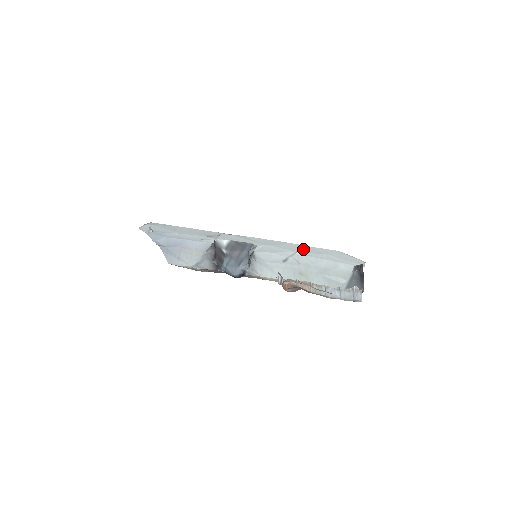
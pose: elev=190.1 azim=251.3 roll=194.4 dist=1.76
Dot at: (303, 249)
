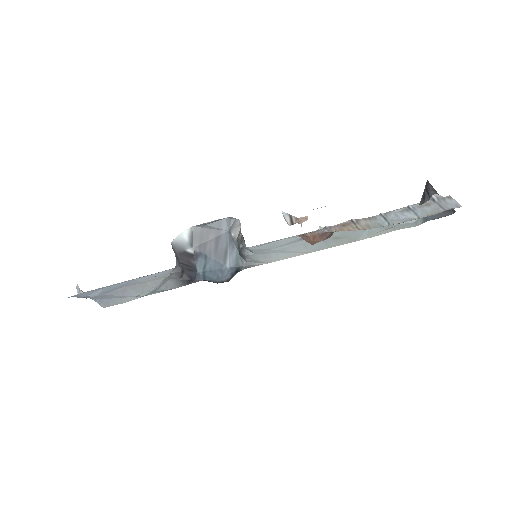
Dot at: occluded
